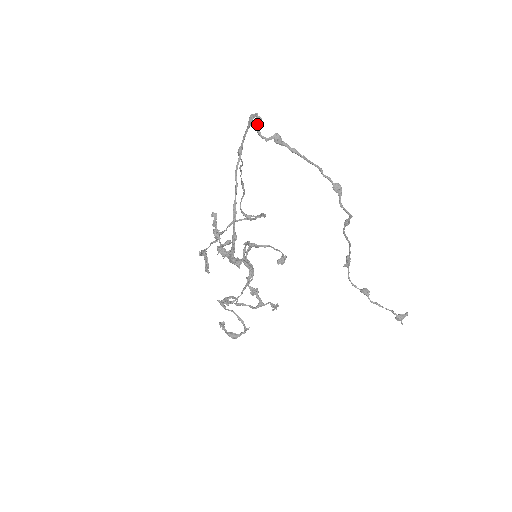
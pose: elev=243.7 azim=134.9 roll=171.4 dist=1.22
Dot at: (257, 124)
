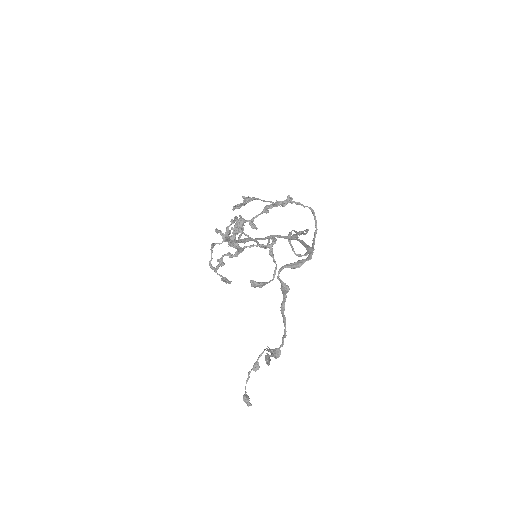
Dot at: (293, 263)
